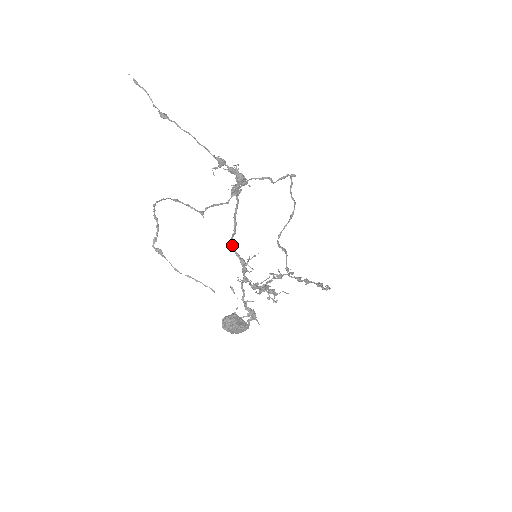
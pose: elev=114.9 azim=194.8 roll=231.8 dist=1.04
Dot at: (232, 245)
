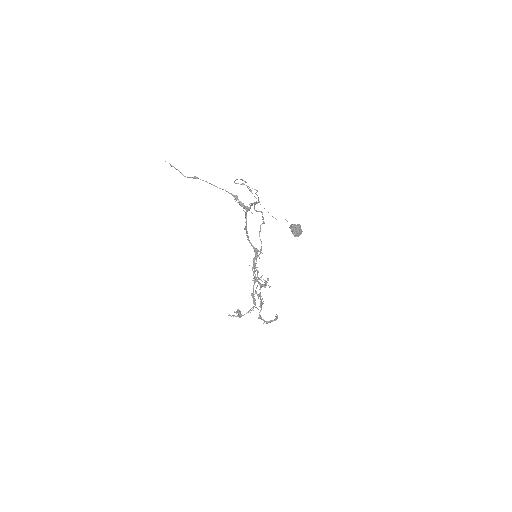
Dot at: occluded
